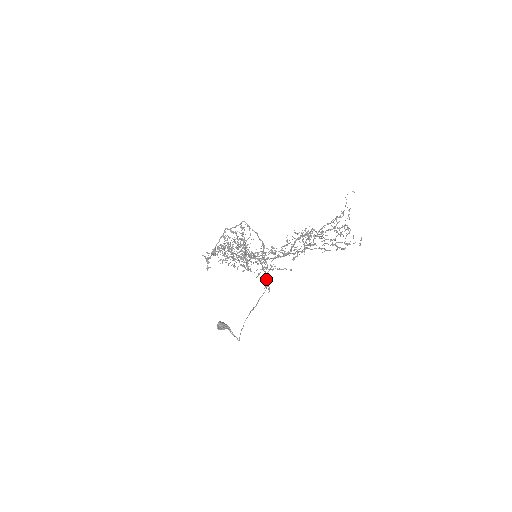
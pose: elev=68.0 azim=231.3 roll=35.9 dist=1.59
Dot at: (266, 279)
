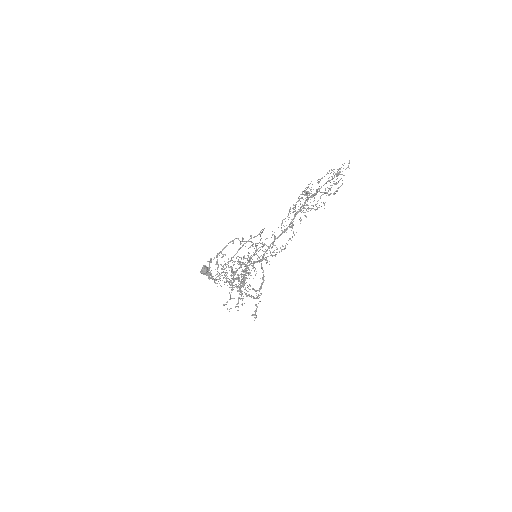
Dot at: (256, 310)
